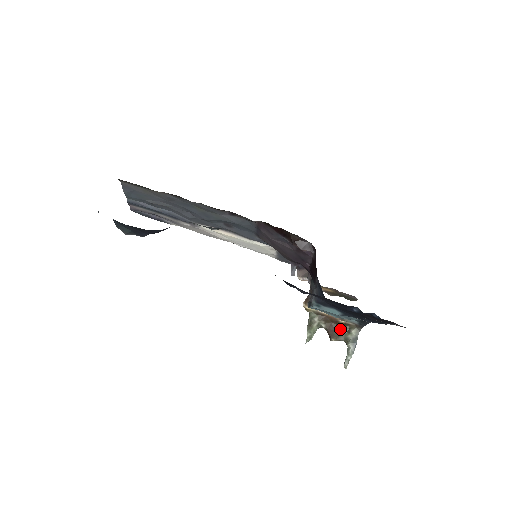
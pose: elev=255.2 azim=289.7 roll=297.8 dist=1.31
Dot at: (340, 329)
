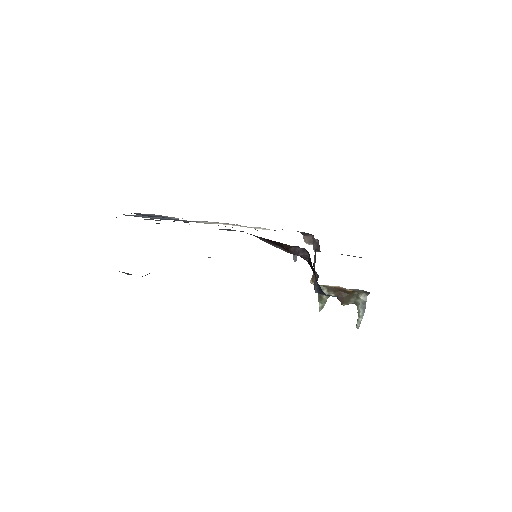
Dot at: (349, 296)
